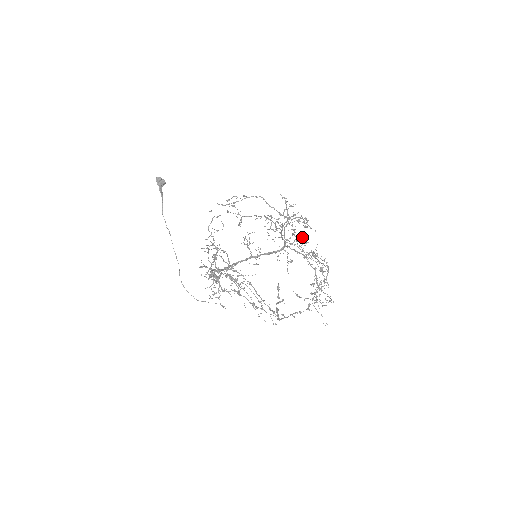
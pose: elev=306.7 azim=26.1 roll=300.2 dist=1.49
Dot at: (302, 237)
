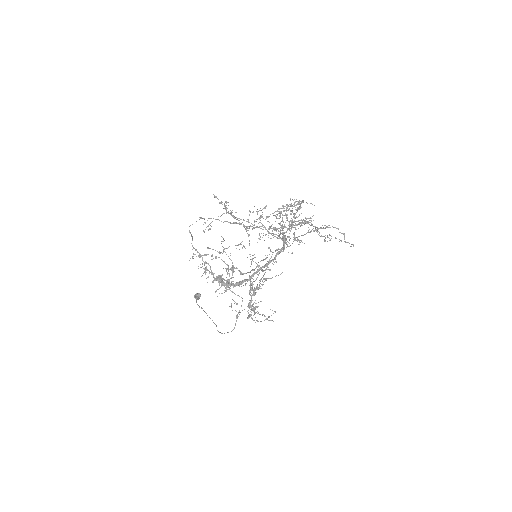
Dot at: occluded
